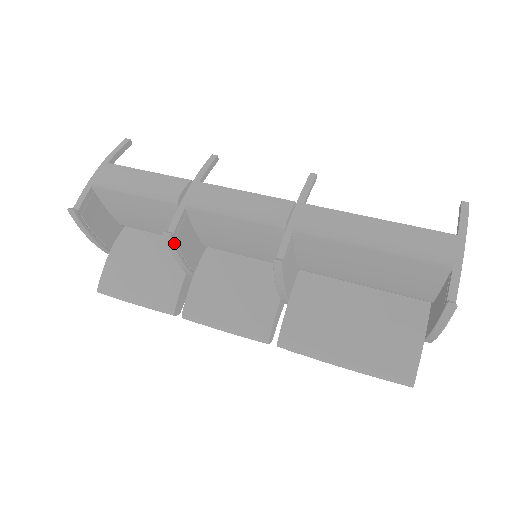
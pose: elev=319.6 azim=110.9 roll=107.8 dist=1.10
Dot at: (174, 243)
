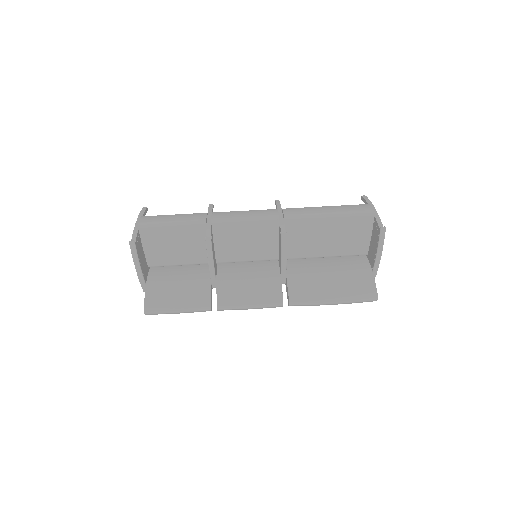
Dot at: occluded
